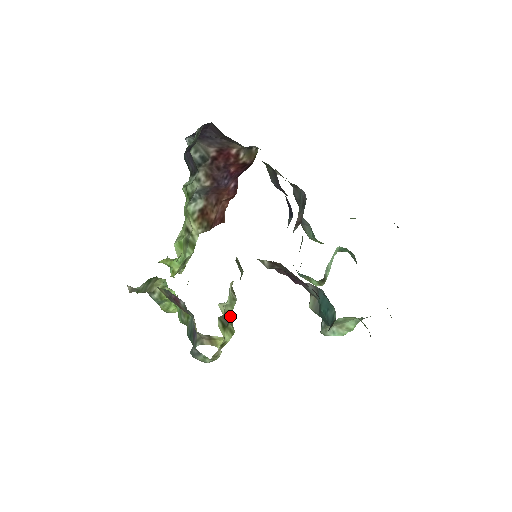
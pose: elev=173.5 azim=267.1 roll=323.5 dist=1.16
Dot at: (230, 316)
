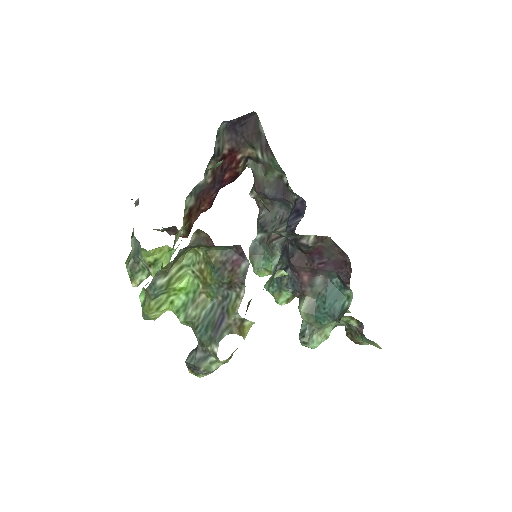
Dot at: (247, 308)
